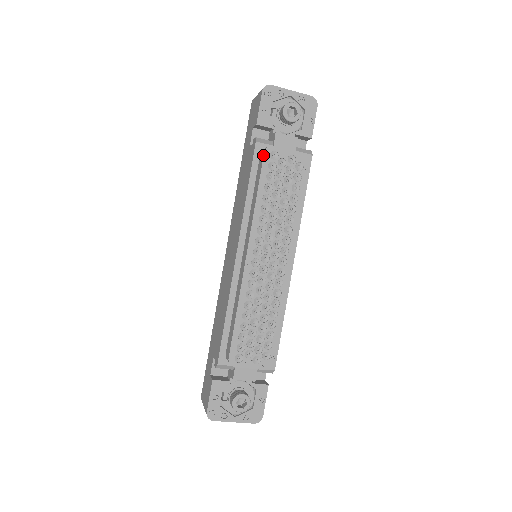
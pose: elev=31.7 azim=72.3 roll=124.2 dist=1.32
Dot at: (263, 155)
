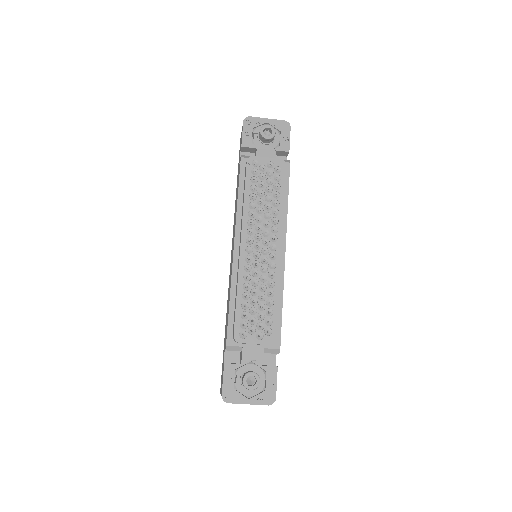
Dot at: (246, 164)
